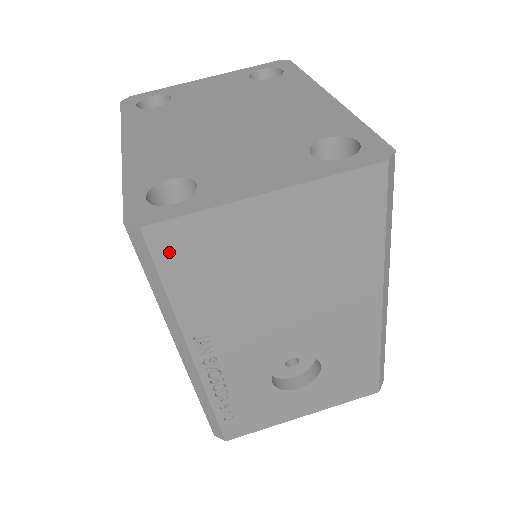
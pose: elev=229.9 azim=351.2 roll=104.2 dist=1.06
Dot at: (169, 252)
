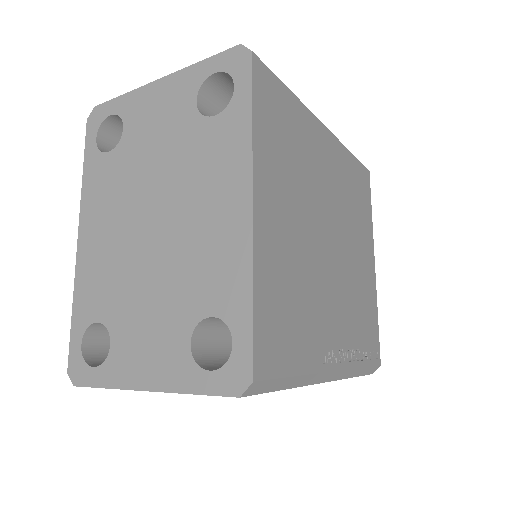
Dot at: occluded
